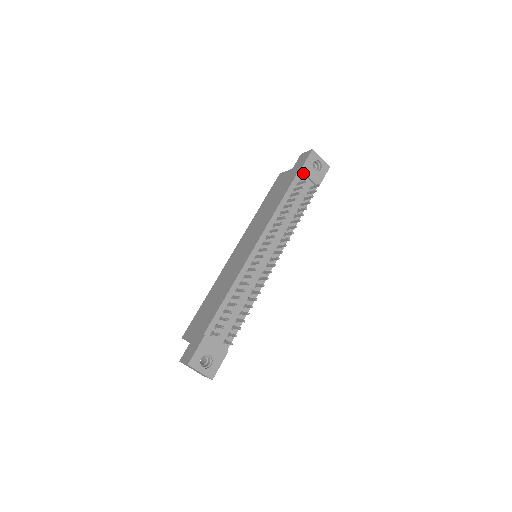
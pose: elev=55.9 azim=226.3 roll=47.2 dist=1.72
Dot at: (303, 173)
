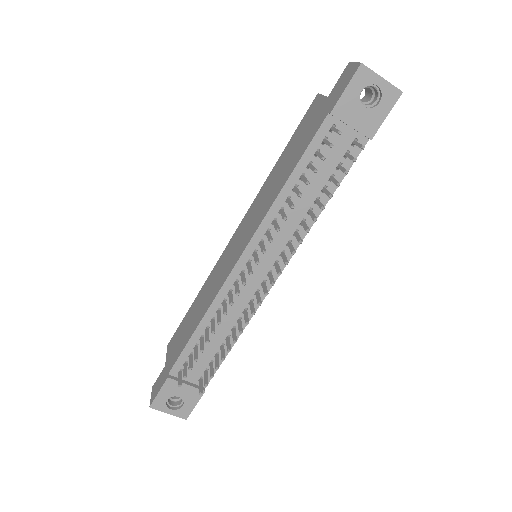
Dot at: (337, 118)
